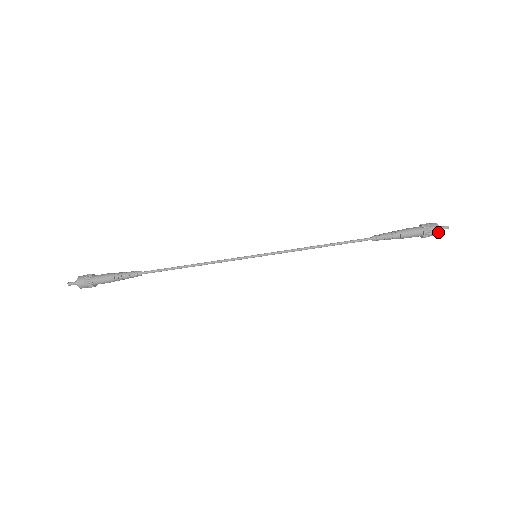
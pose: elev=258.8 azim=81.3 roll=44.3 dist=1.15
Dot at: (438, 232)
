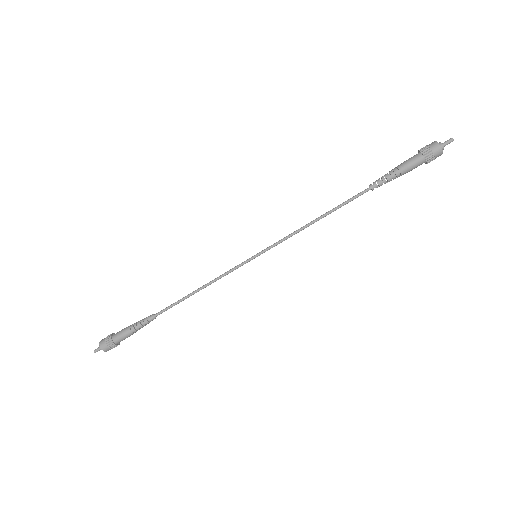
Dot at: occluded
